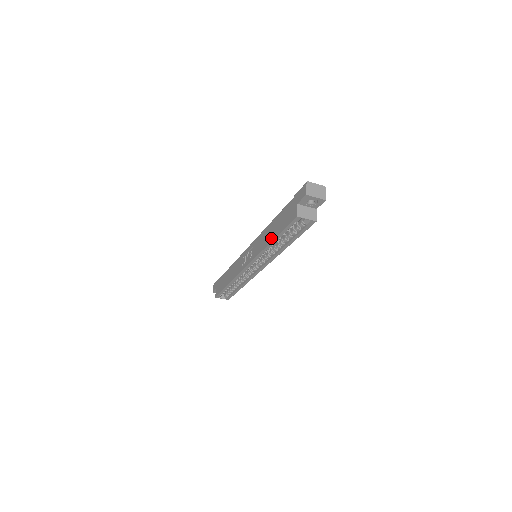
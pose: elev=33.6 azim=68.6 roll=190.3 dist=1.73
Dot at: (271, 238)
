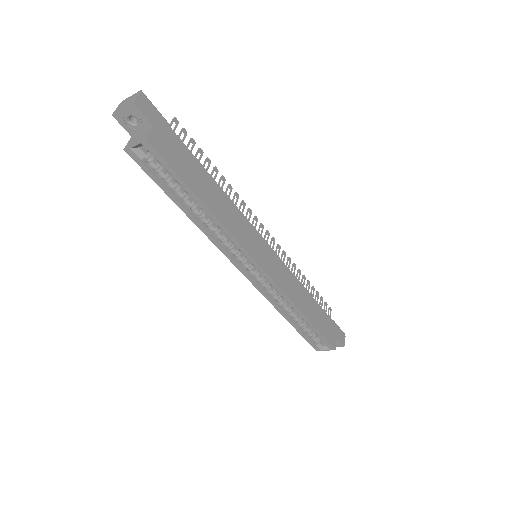
Dot at: (185, 209)
